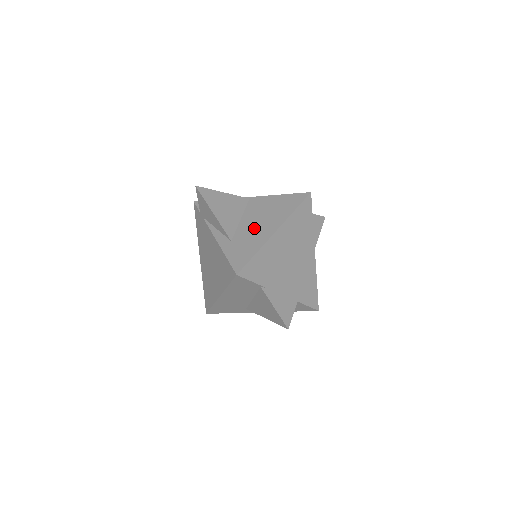
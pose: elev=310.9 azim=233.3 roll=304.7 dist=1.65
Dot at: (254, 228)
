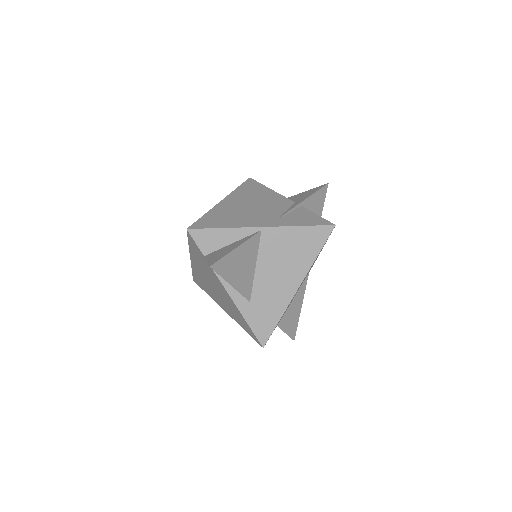
Dot at: (273, 283)
